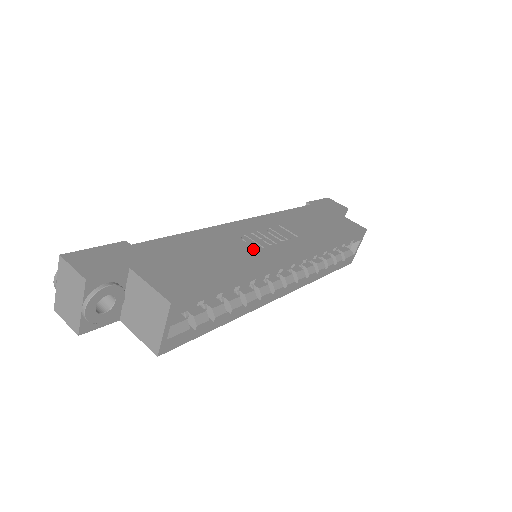
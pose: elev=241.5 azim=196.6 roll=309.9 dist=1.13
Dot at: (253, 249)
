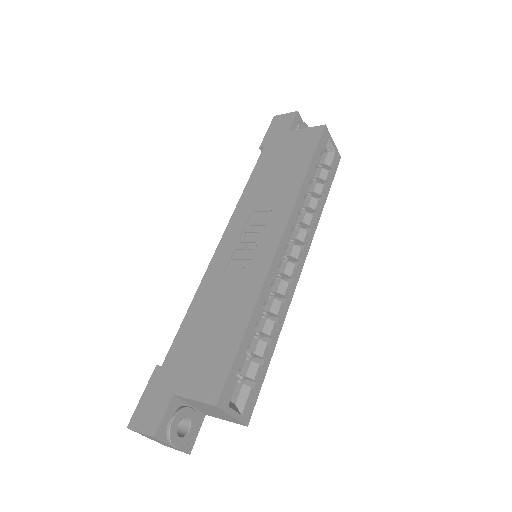
Dot at: (244, 271)
